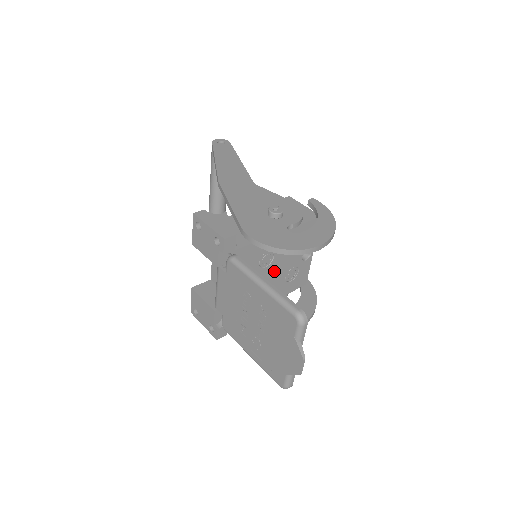
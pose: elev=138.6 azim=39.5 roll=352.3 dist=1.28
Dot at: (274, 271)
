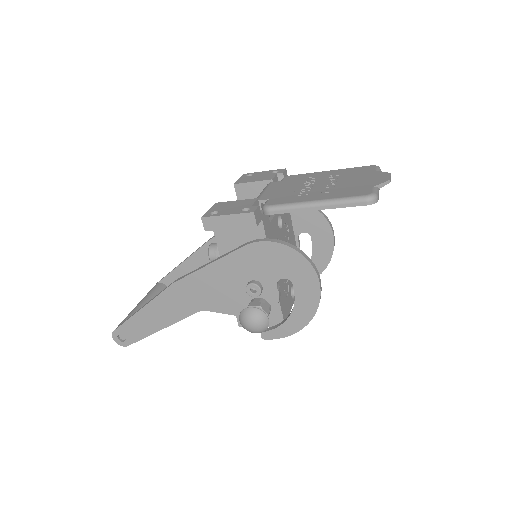
Dot at: occluded
